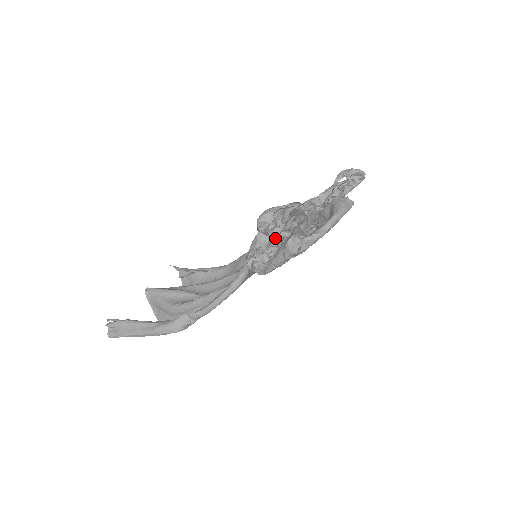
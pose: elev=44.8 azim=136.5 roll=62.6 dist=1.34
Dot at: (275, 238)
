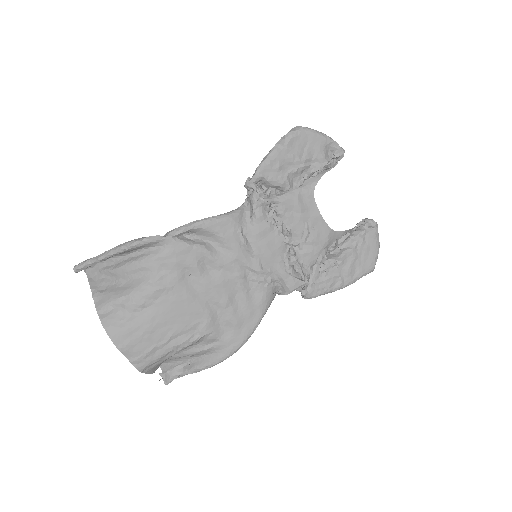
Dot at: occluded
